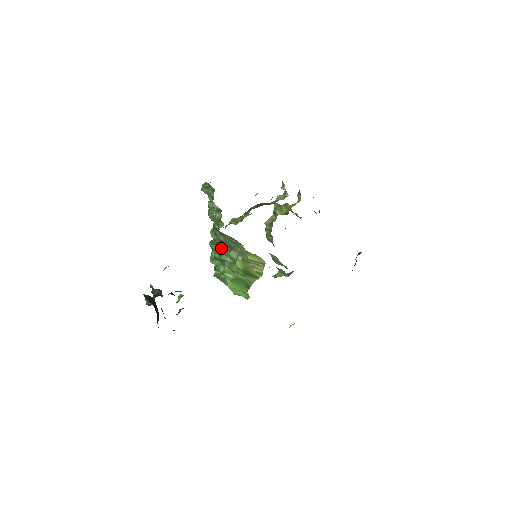
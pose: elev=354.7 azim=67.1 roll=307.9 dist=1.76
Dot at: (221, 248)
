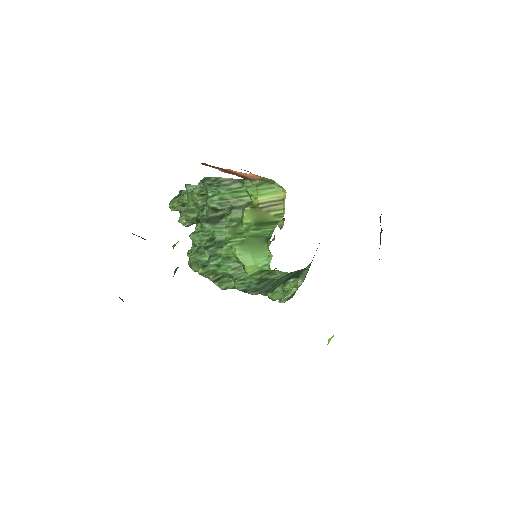
Dot at: (215, 222)
